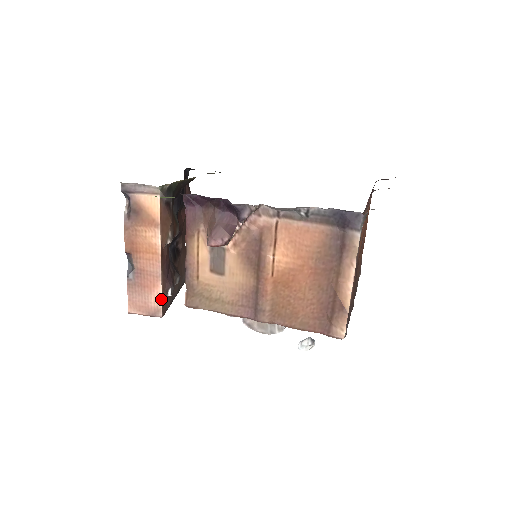
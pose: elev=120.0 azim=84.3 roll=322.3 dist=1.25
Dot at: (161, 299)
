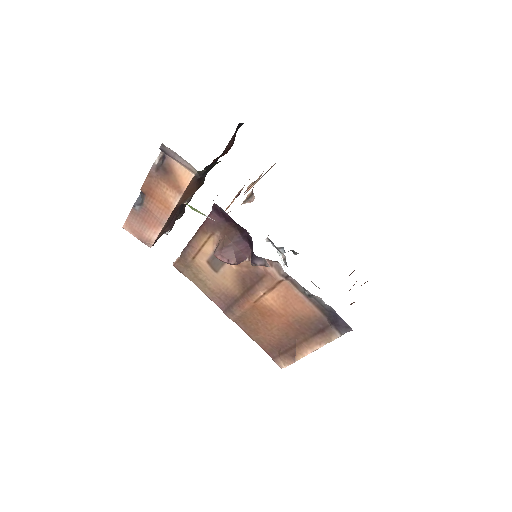
Dot at: (156, 237)
